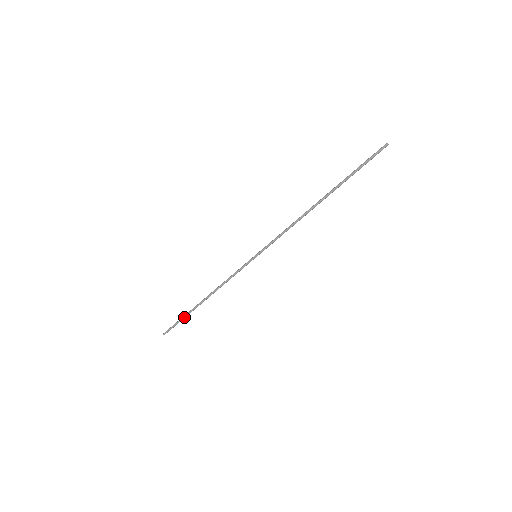
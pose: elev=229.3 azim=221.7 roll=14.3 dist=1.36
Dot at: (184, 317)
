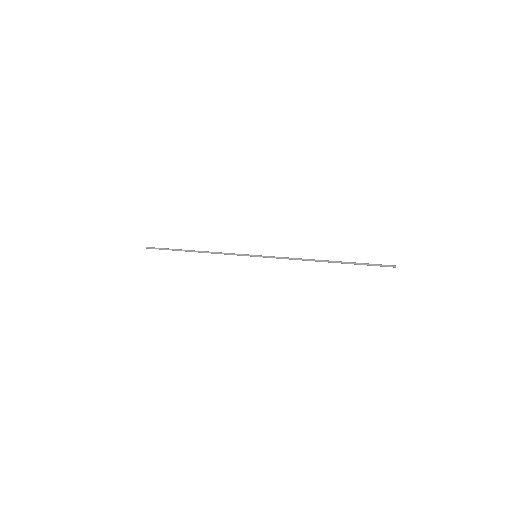
Dot at: (172, 250)
